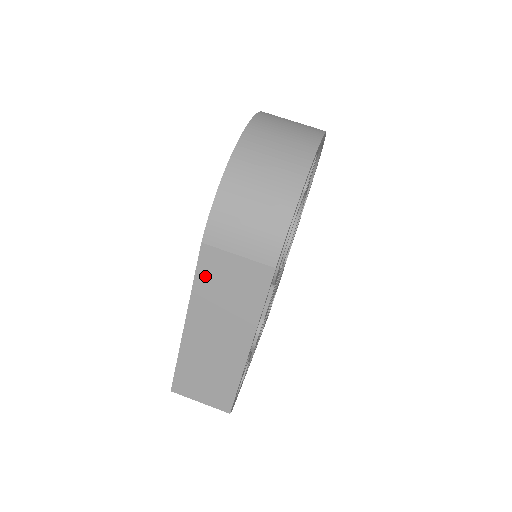
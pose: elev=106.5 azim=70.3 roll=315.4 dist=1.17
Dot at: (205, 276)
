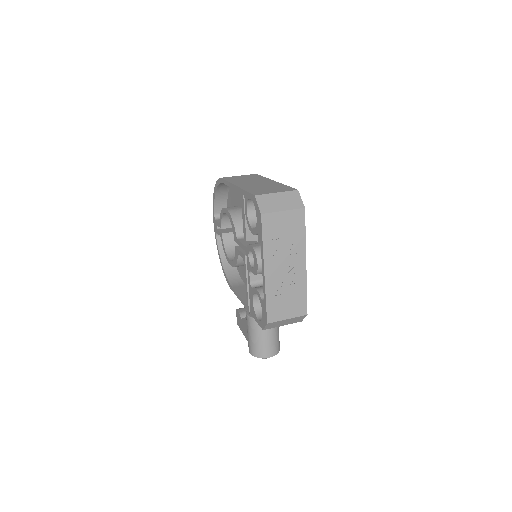
Dot at: occluded
